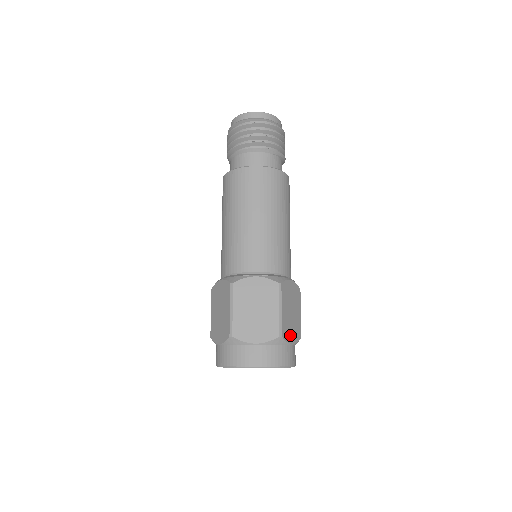
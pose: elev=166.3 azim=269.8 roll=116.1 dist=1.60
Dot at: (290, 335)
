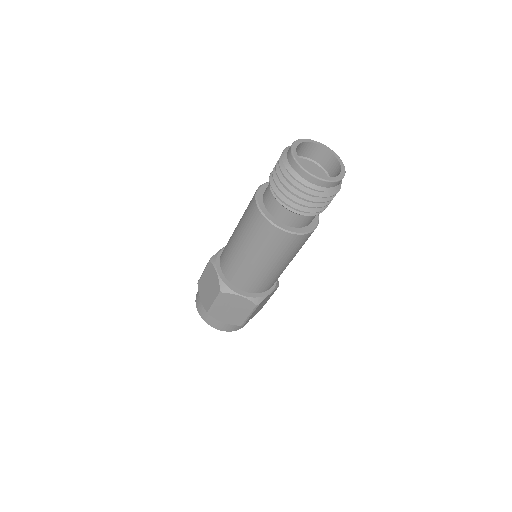
Dot at: occluded
